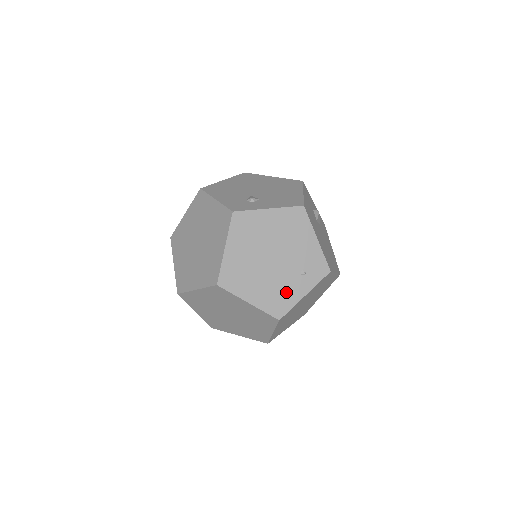
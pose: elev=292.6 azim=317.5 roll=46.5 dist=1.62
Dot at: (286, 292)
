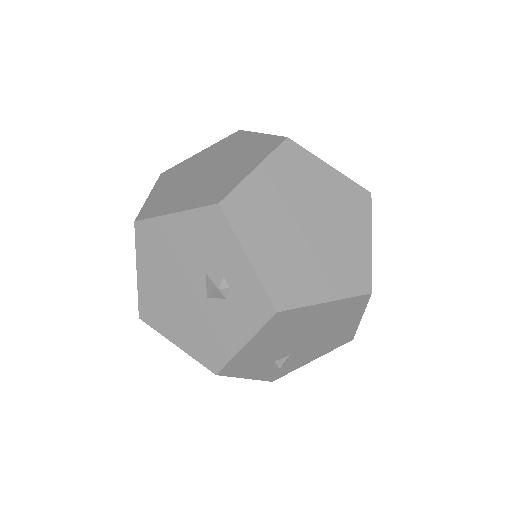
Dot at: occluded
